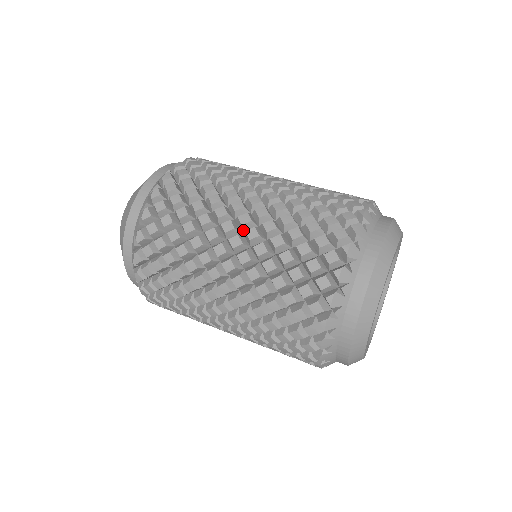
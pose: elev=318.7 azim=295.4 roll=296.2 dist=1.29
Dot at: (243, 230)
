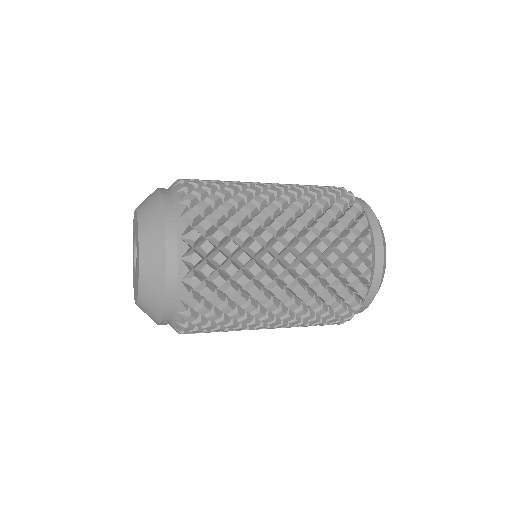
Dot at: occluded
